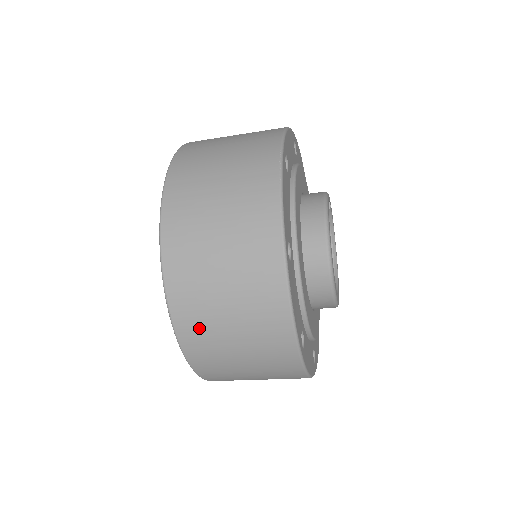
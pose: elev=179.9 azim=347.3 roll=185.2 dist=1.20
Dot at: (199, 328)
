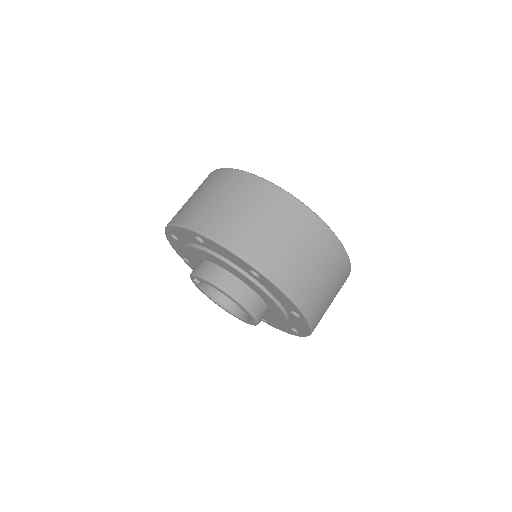
Dot at: (303, 287)
